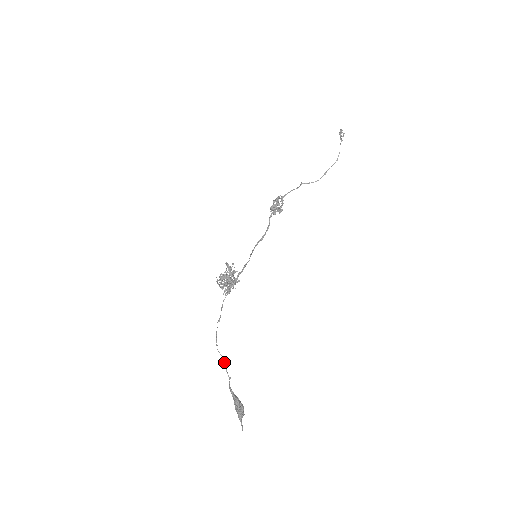
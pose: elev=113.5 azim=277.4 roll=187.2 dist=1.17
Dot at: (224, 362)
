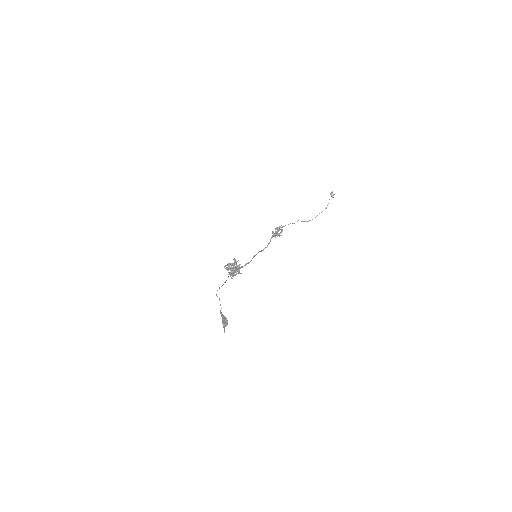
Dot at: occluded
